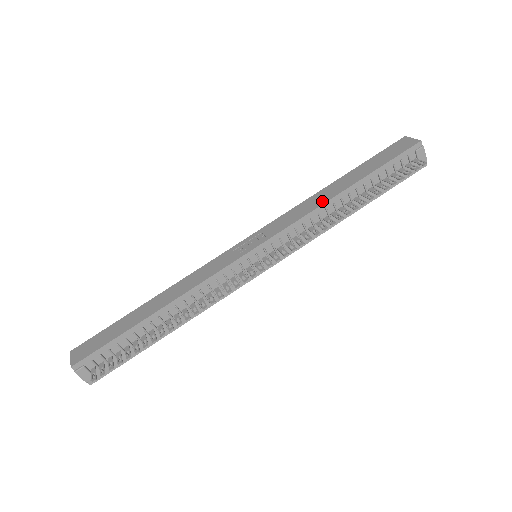
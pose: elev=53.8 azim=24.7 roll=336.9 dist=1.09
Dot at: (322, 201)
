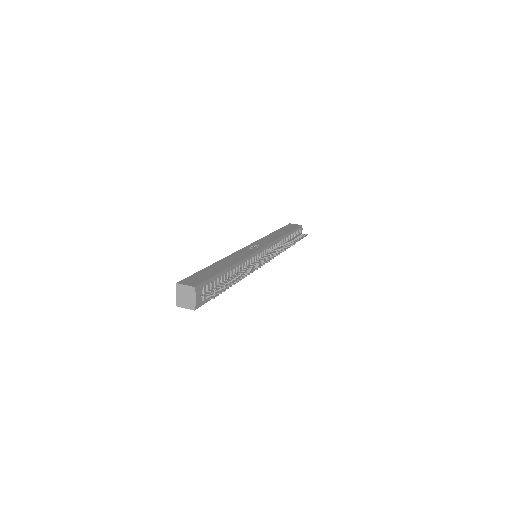
Dot at: (278, 236)
